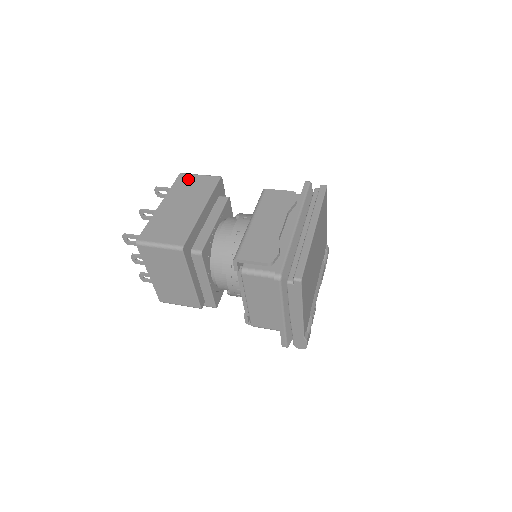
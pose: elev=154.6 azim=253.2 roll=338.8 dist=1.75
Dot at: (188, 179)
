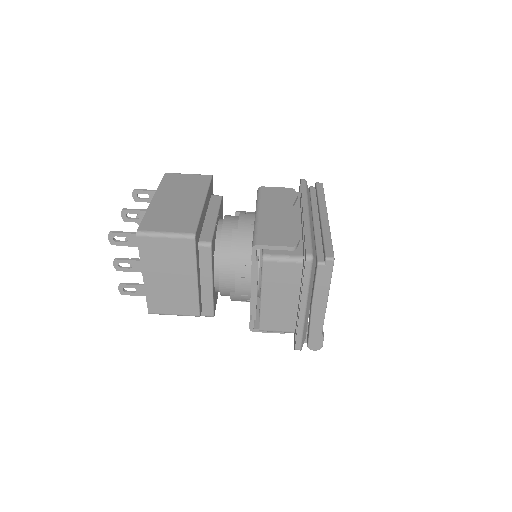
Dot at: (177, 177)
